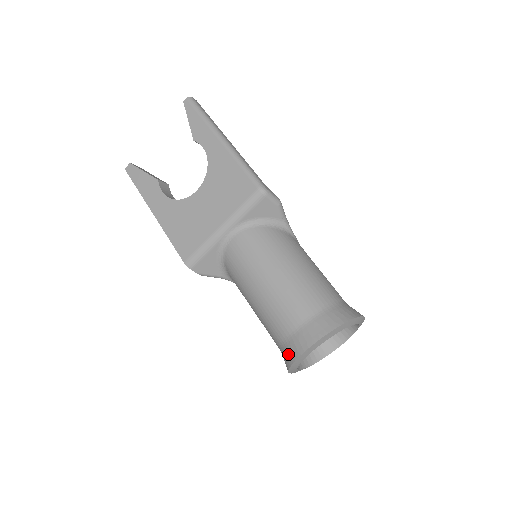
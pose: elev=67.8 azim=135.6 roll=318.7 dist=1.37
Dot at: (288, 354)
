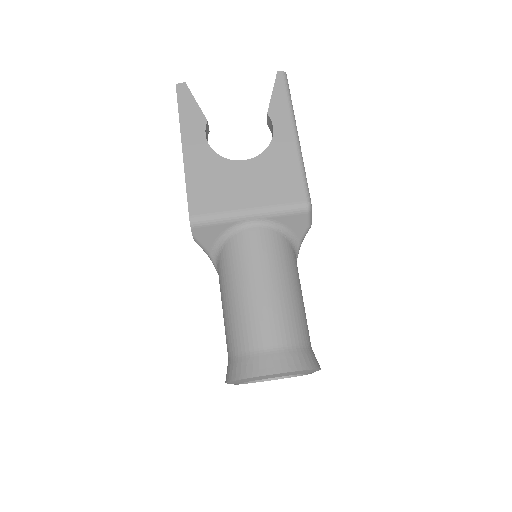
Dot at: (245, 367)
